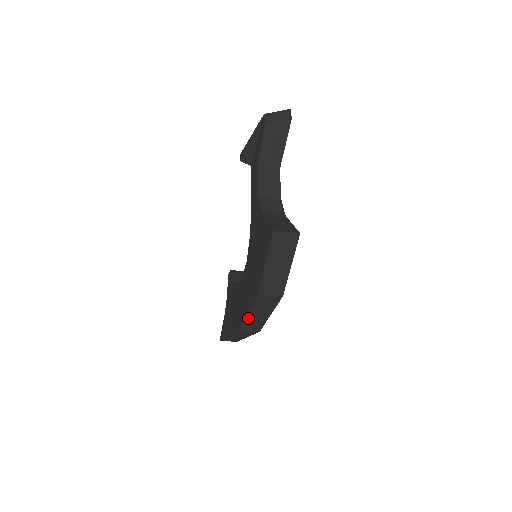
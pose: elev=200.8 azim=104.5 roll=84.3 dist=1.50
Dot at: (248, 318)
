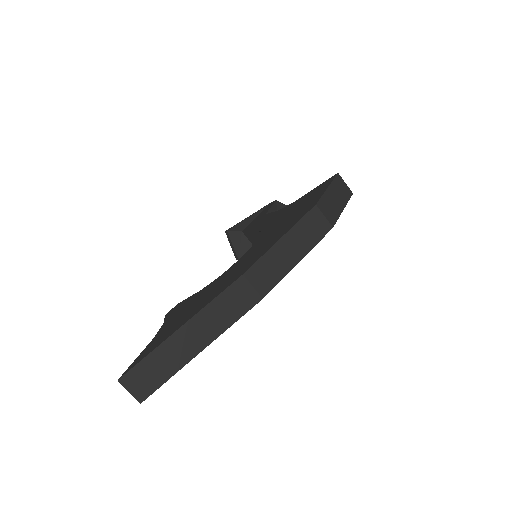
Dot at: (274, 250)
